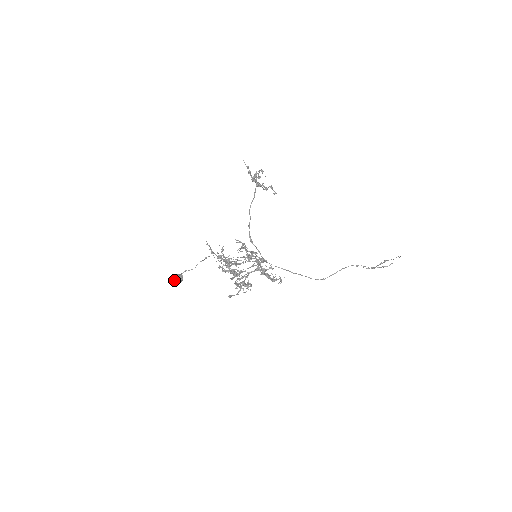
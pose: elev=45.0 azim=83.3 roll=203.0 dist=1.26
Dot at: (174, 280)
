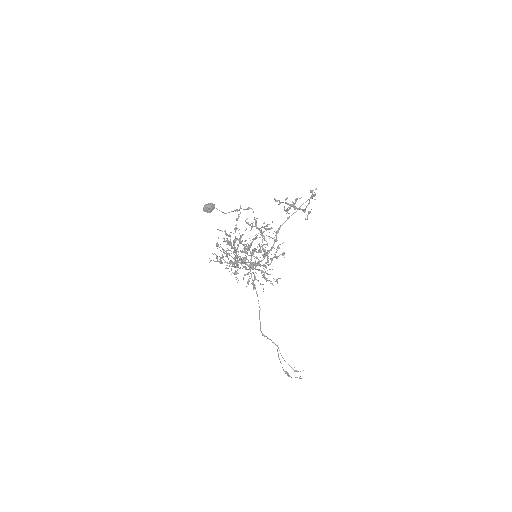
Dot at: (209, 204)
